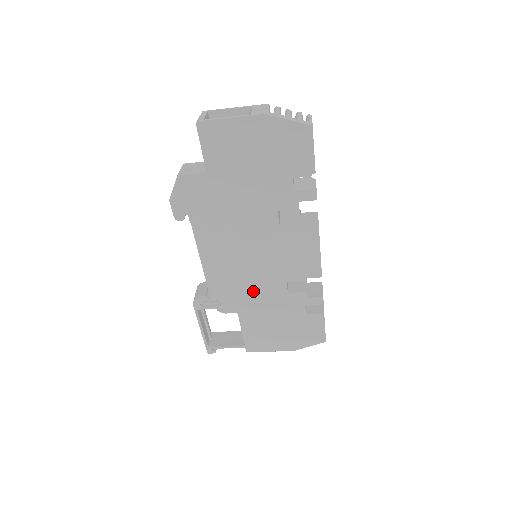
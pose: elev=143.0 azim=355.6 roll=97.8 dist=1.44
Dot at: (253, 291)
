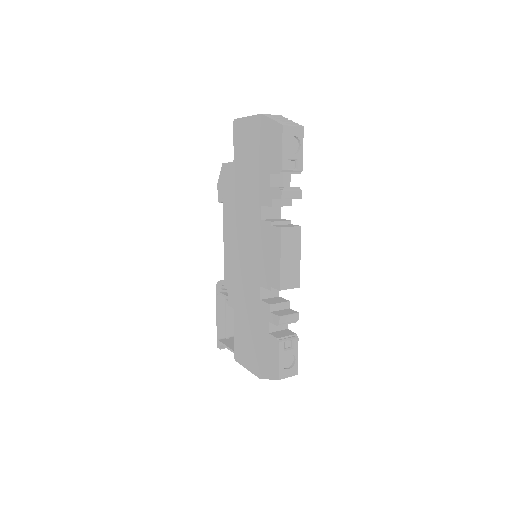
Dot at: (243, 288)
